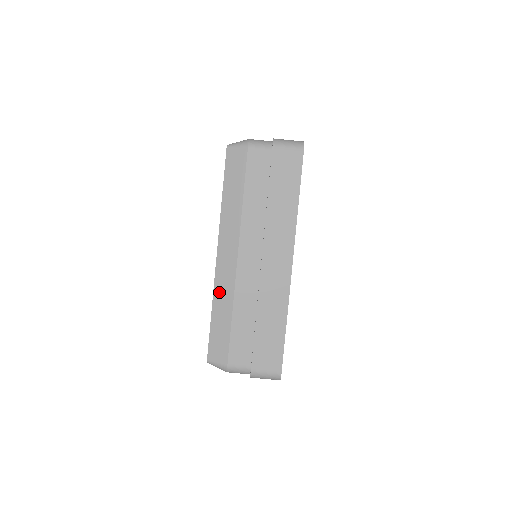
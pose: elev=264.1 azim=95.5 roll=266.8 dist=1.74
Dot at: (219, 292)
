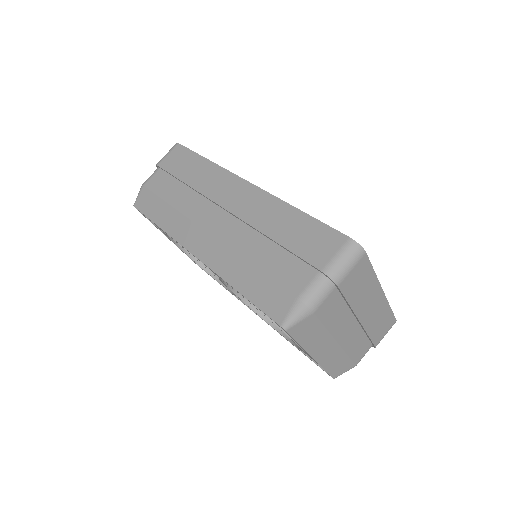
Dot at: (223, 269)
